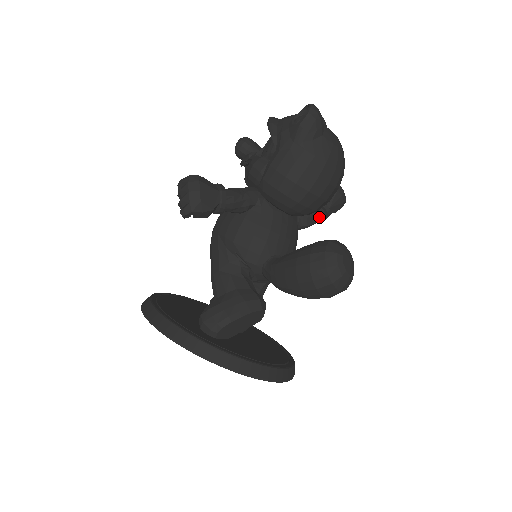
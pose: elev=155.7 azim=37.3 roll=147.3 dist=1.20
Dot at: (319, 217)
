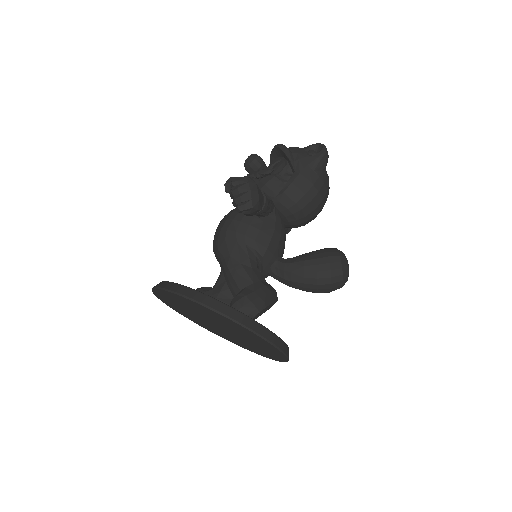
Dot at: occluded
